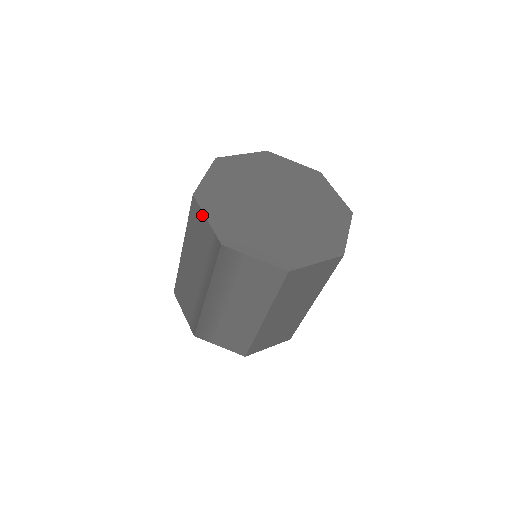
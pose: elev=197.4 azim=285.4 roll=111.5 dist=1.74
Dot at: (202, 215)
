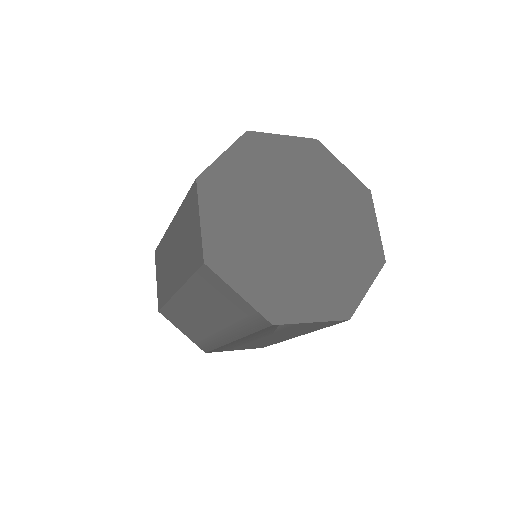
Dot at: (228, 288)
